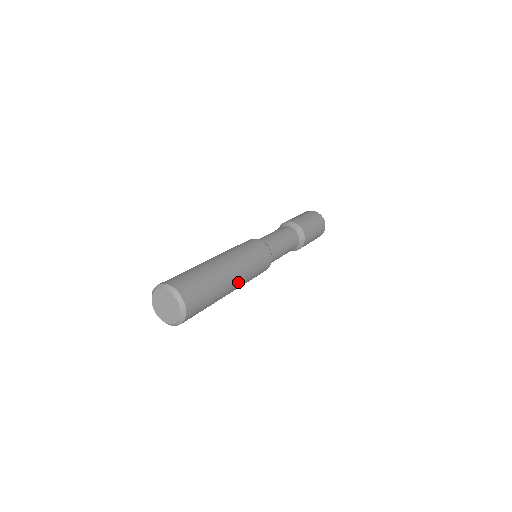
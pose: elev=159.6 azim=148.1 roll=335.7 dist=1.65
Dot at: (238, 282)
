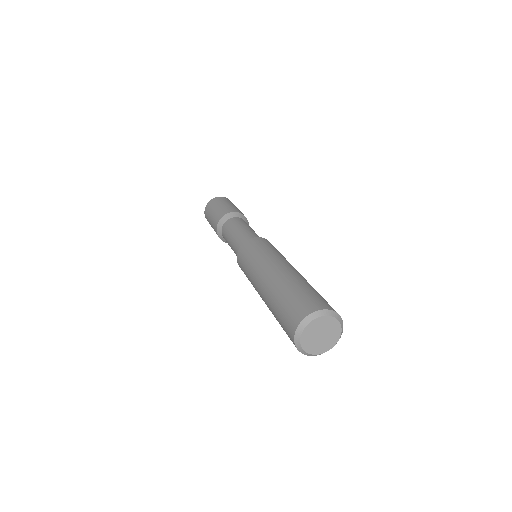
Dot at: occluded
